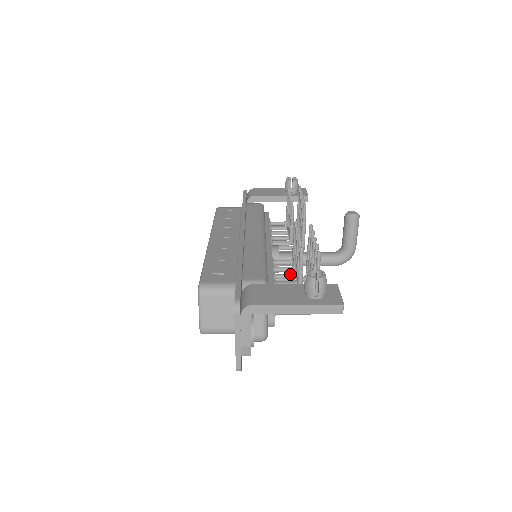
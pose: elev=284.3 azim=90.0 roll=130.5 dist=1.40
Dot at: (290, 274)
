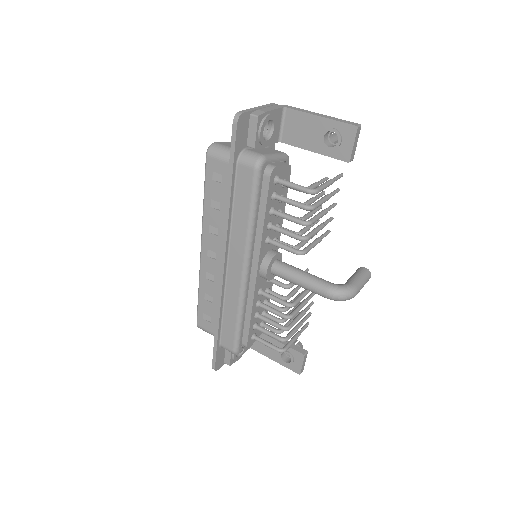
Dot at: occluded
